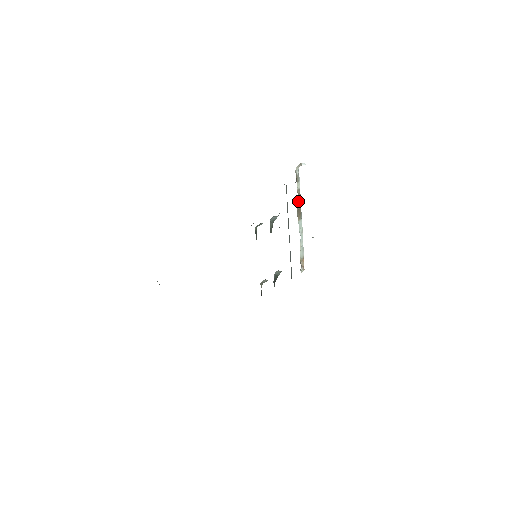
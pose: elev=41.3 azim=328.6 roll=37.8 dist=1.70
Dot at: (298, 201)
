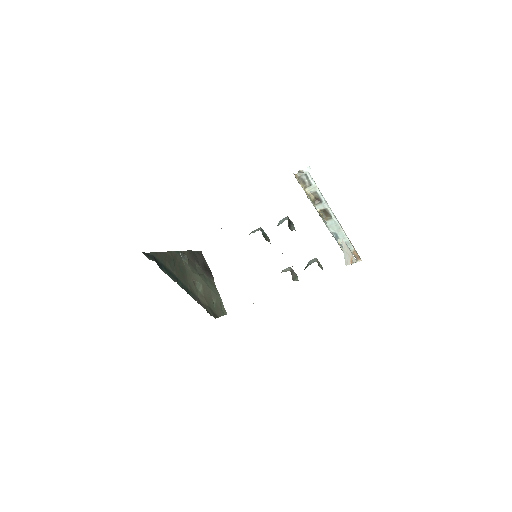
Dot at: (318, 203)
